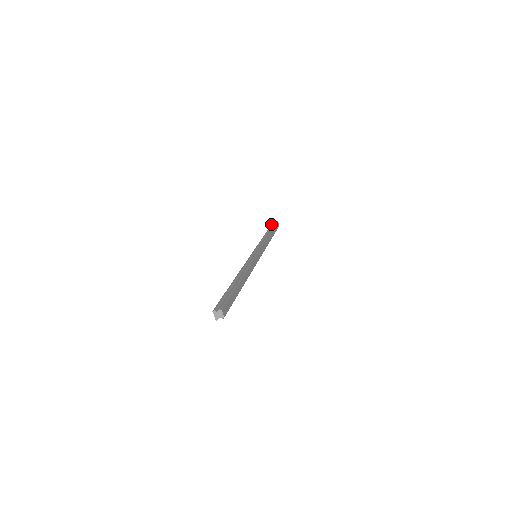
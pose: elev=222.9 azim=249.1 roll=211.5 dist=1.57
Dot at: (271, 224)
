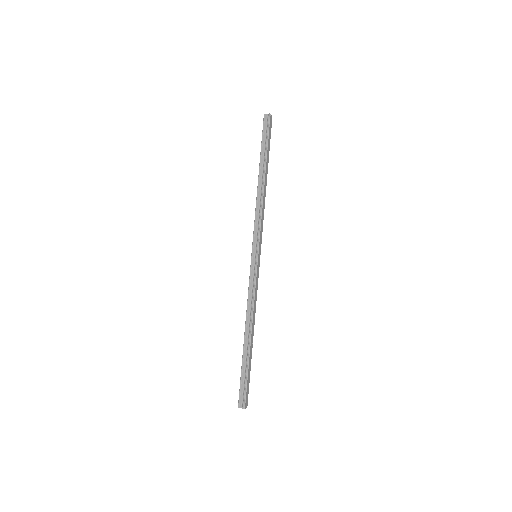
Dot at: occluded
